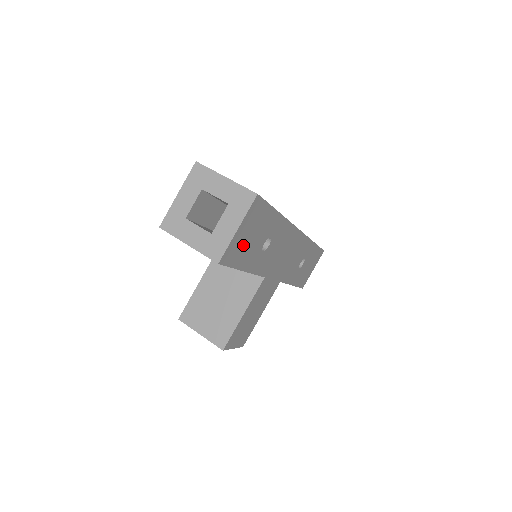
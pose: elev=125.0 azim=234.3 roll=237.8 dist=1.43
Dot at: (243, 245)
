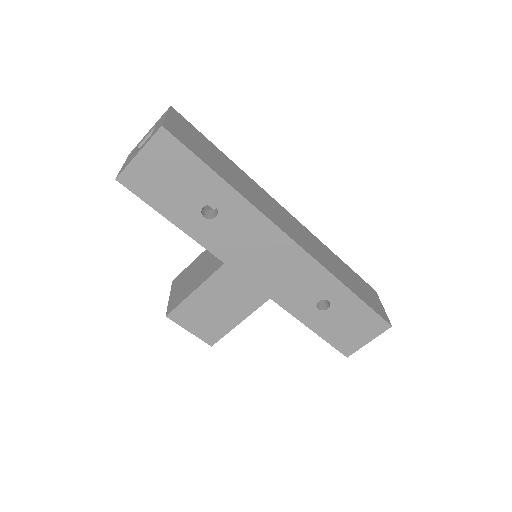
Dot at: (157, 182)
